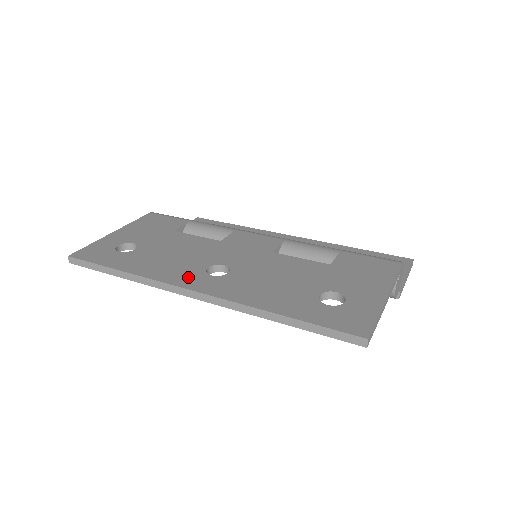
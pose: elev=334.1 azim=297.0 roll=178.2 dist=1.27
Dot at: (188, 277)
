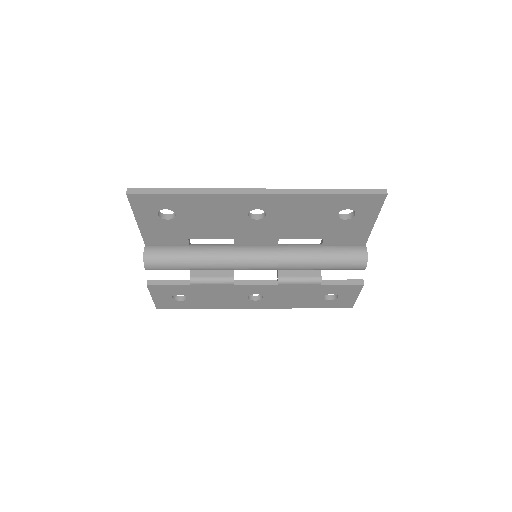
Dot at: occluded
